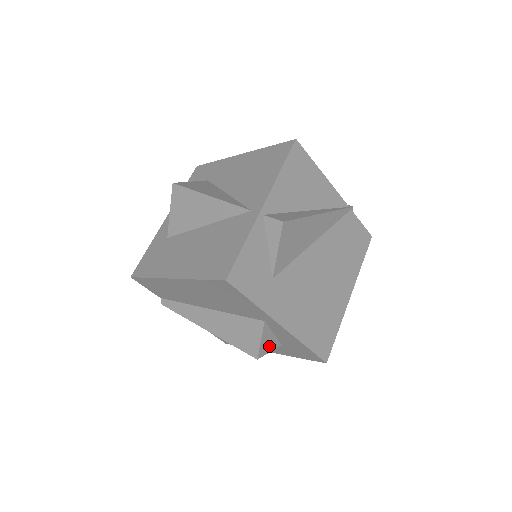
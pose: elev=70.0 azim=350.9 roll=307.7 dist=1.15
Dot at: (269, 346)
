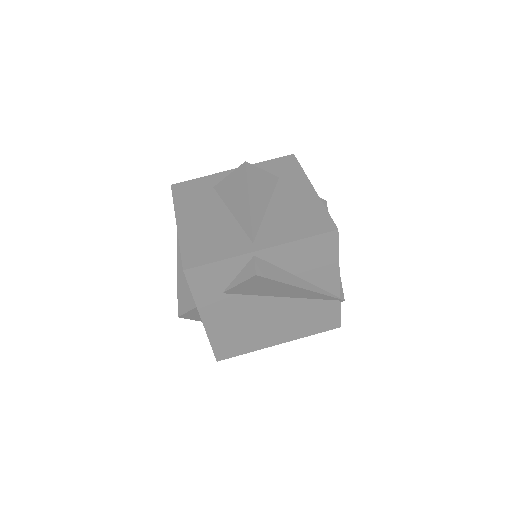
Dot at: (194, 317)
